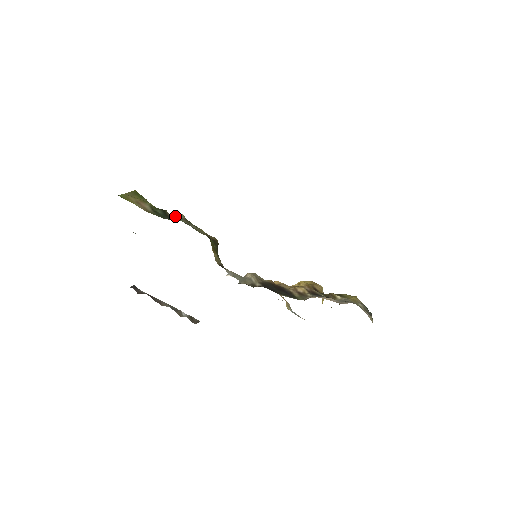
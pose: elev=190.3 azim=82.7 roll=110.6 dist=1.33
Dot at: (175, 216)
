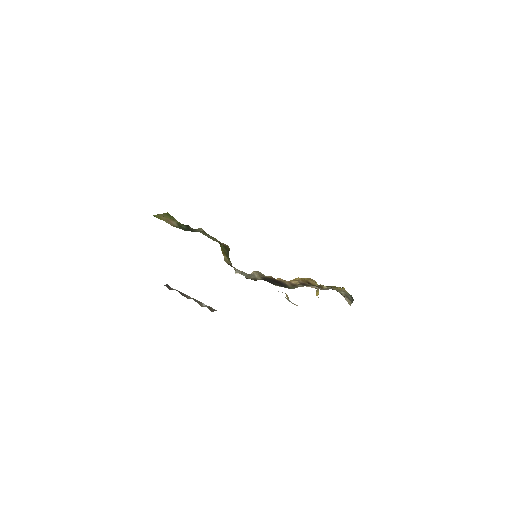
Dot at: (196, 229)
